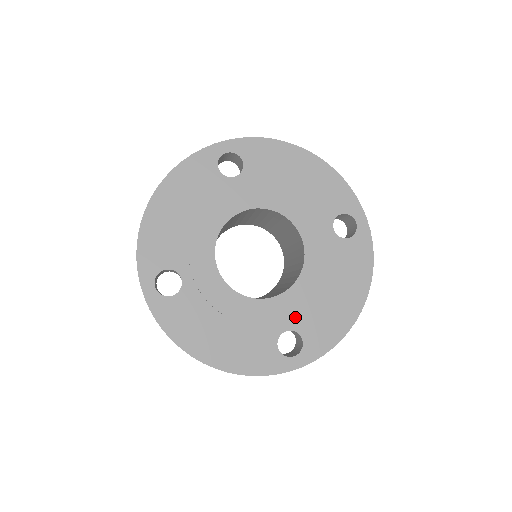
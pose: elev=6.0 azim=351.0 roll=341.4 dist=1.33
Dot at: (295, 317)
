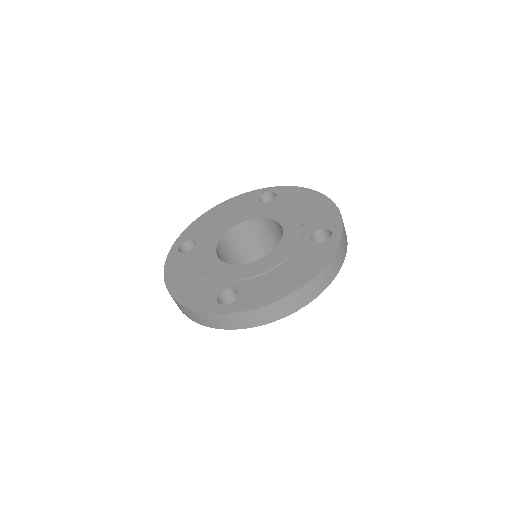
Dot at: (305, 230)
